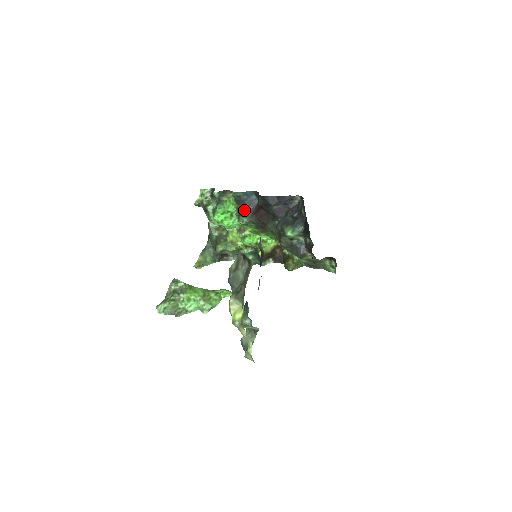
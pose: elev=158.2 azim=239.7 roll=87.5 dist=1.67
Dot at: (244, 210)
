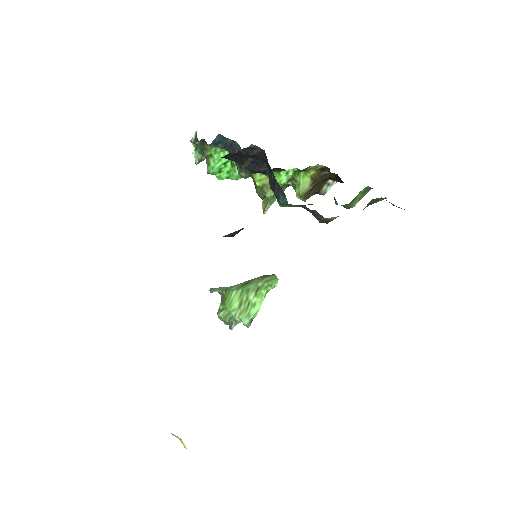
Dot at: occluded
